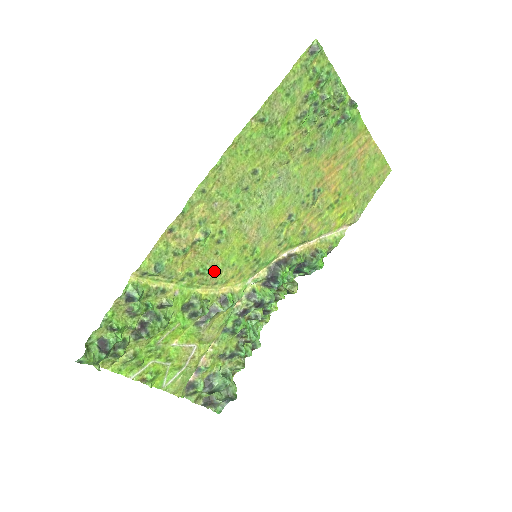
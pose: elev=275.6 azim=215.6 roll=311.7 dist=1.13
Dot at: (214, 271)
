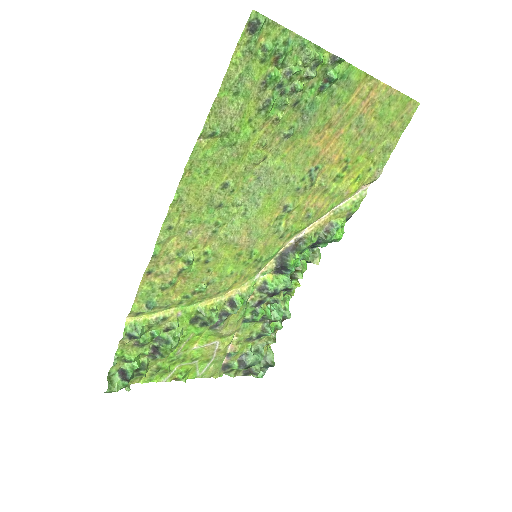
Dot at: (212, 285)
